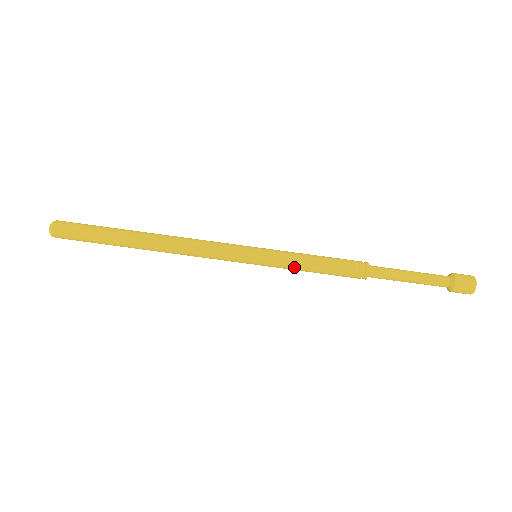
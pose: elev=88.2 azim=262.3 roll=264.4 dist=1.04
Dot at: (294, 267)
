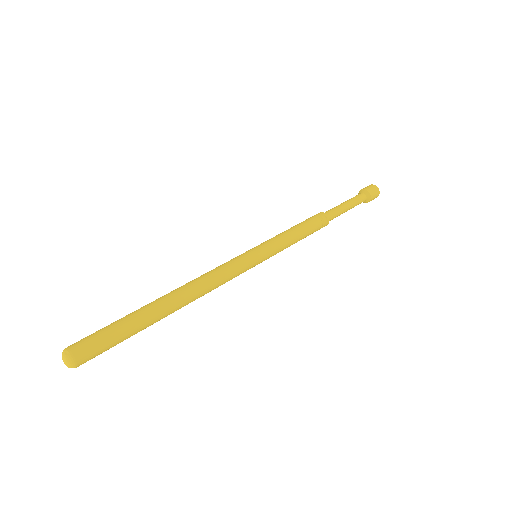
Dot at: (286, 241)
